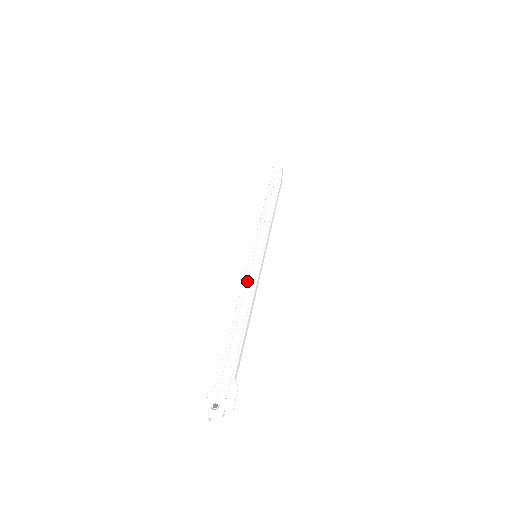
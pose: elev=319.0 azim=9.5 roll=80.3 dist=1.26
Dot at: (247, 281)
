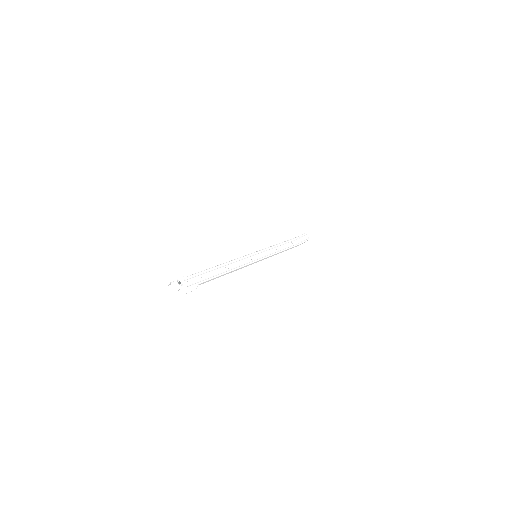
Dot at: (243, 259)
